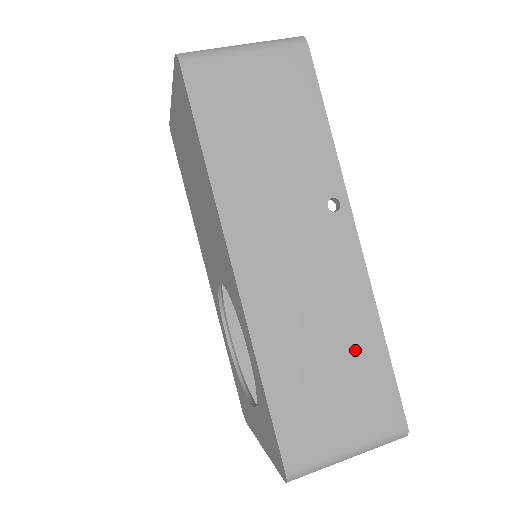
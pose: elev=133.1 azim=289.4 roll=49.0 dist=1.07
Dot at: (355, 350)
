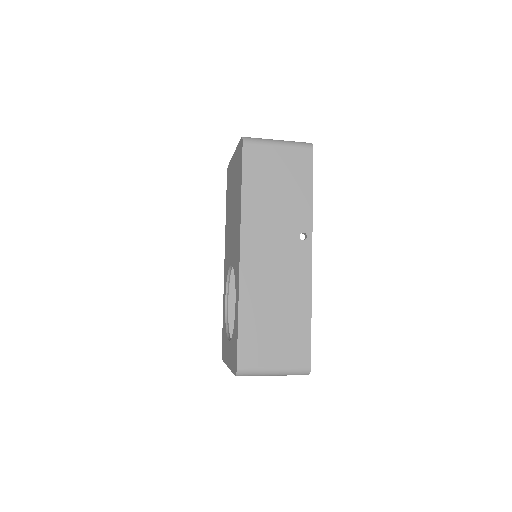
Dot at: (293, 317)
